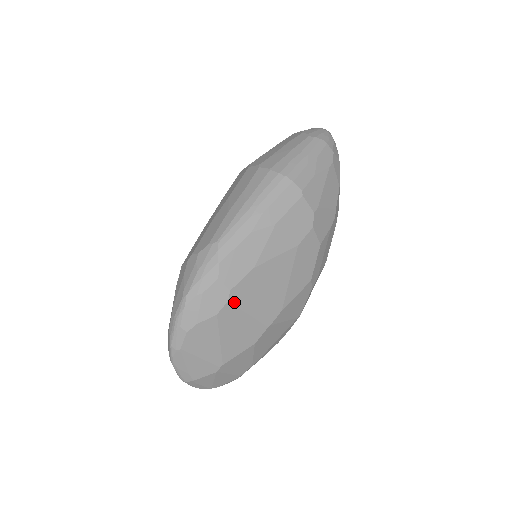
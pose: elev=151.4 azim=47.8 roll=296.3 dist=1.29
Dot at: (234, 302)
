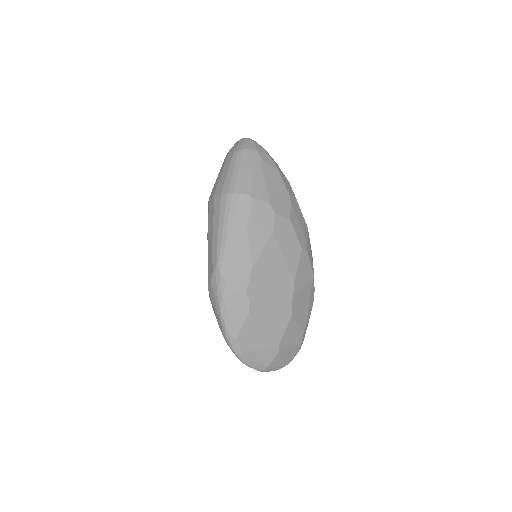
Dot at: (255, 299)
